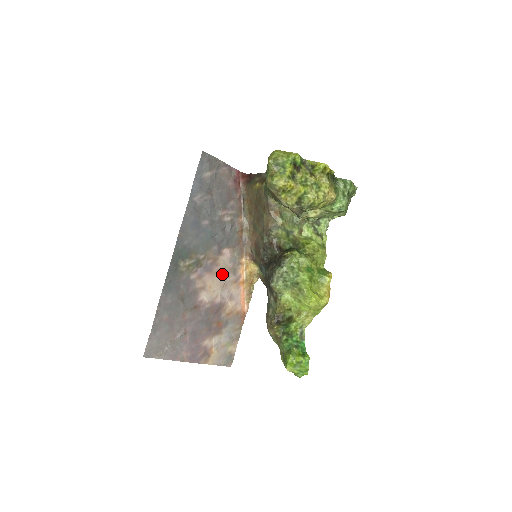
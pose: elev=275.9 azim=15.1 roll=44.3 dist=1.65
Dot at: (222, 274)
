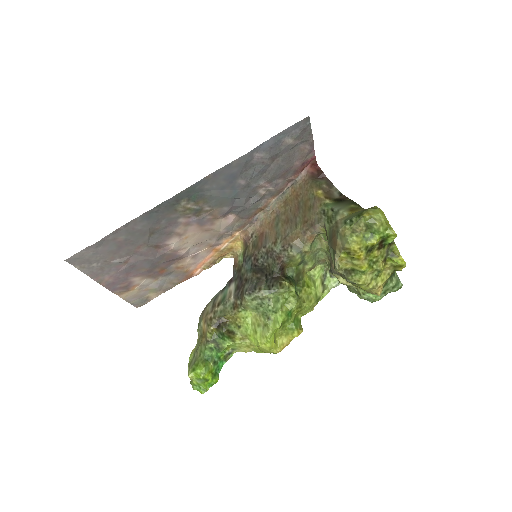
Dot at: (208, 234)
